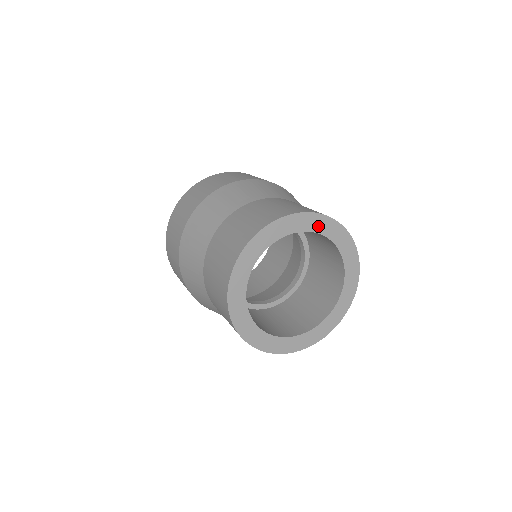
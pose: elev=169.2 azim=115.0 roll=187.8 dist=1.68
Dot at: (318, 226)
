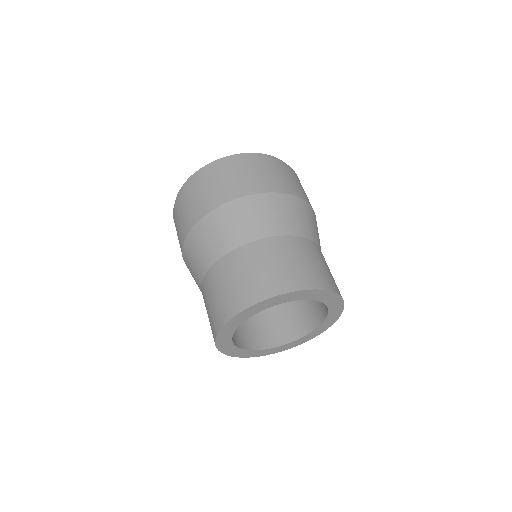
Dot at: (298, 297)
